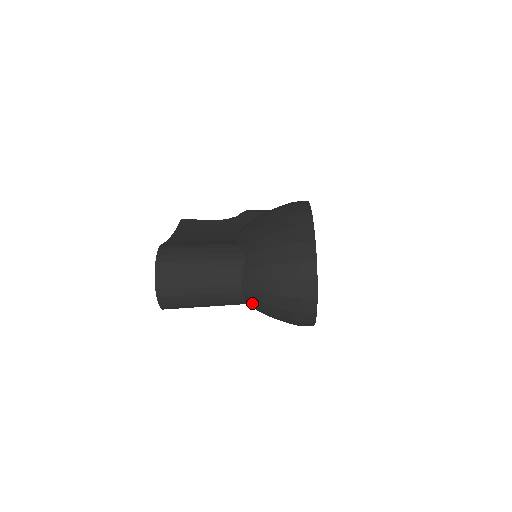
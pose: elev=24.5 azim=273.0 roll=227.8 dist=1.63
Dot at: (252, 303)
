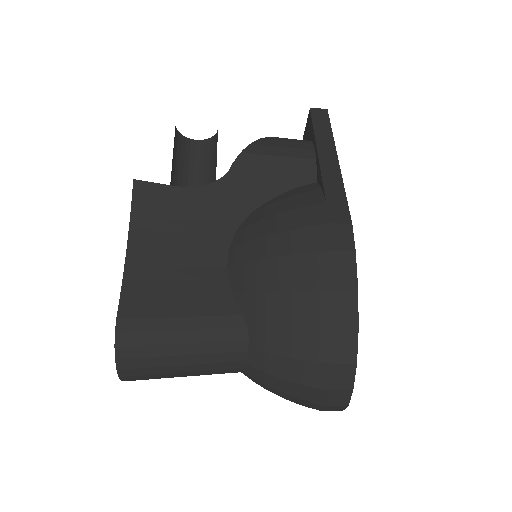
Dot at: occluded
